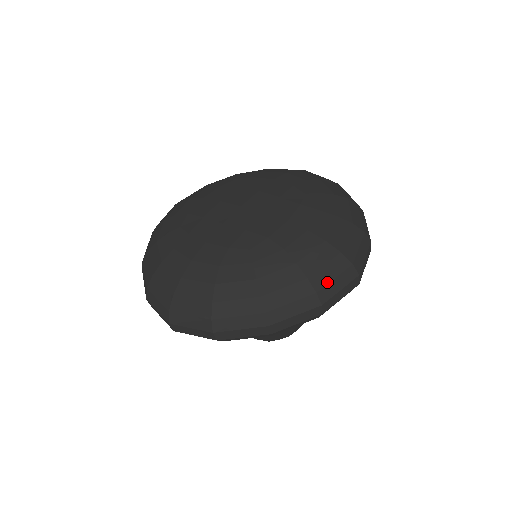
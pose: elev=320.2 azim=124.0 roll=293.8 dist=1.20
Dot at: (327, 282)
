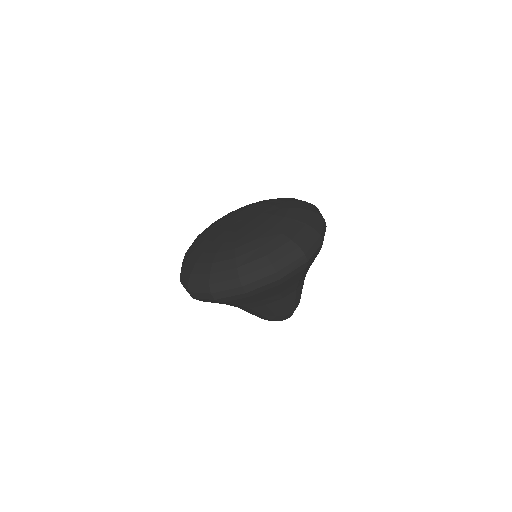
Dot at: (280, 258)
